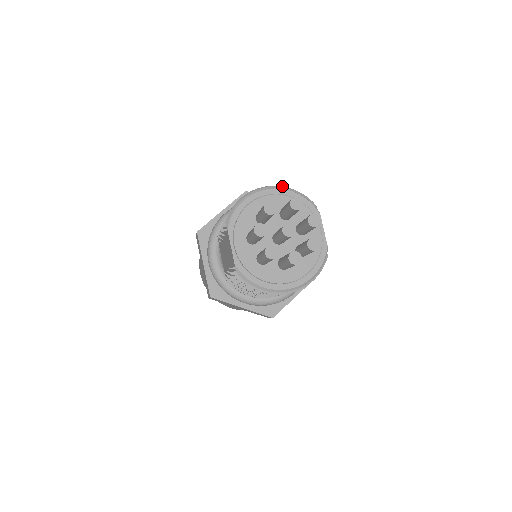
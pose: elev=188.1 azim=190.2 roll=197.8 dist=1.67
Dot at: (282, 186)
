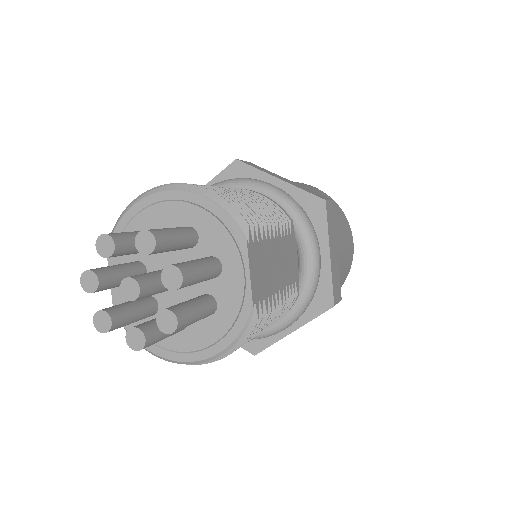
Dot at: (193, 184)
